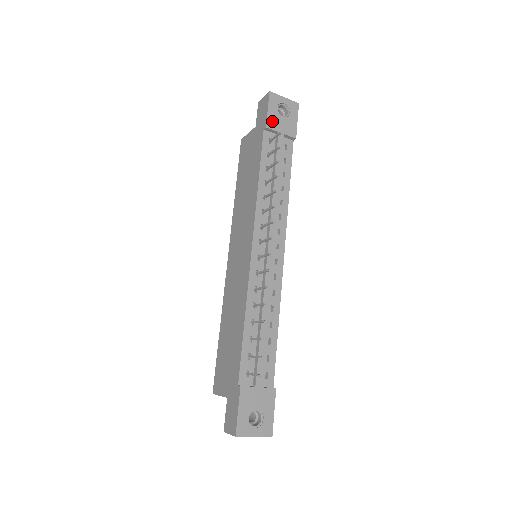
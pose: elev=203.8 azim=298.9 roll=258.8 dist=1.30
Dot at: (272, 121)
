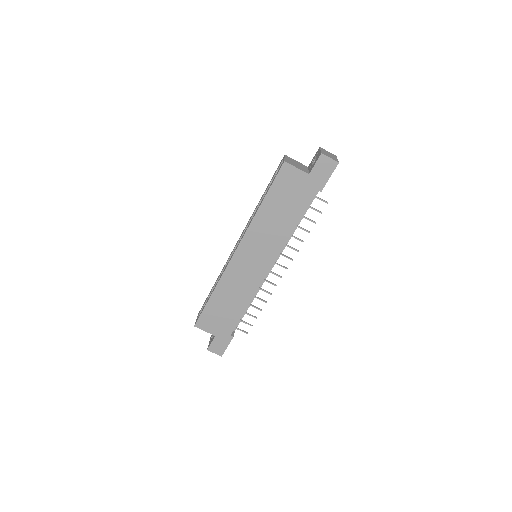
Dot at: (325, 184)
